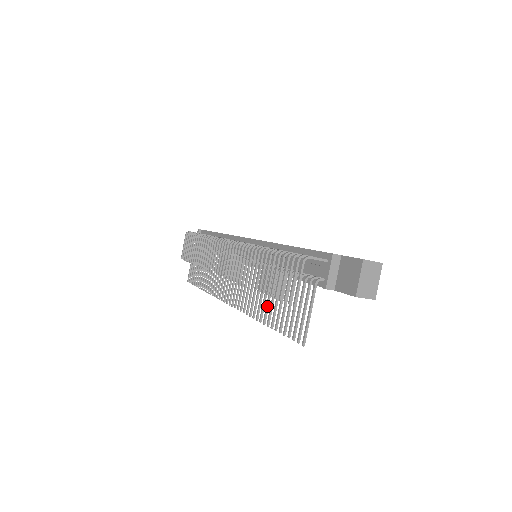
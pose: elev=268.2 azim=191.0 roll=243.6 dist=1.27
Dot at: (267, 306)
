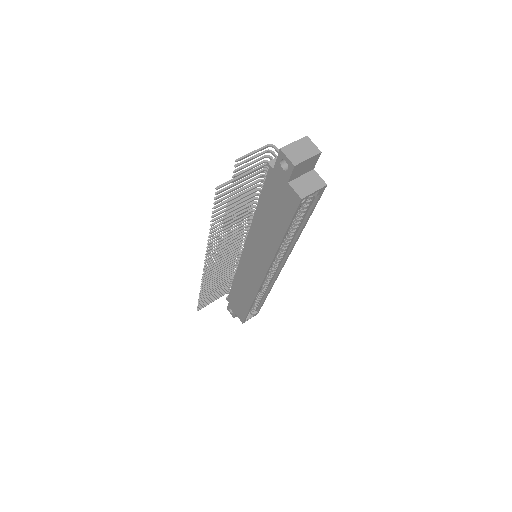
Dot at: (224, 221)
